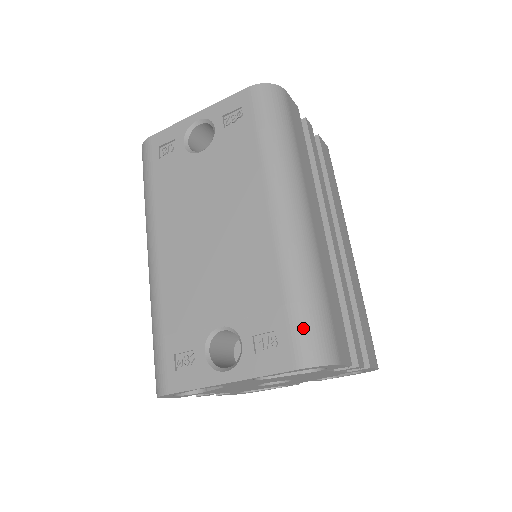
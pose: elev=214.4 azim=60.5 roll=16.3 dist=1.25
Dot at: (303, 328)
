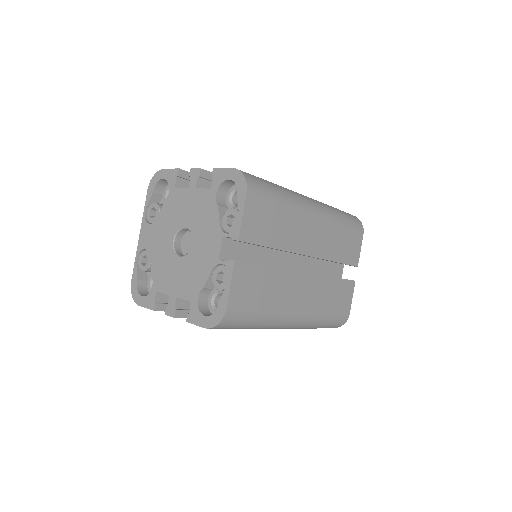
Dot at: occluded
